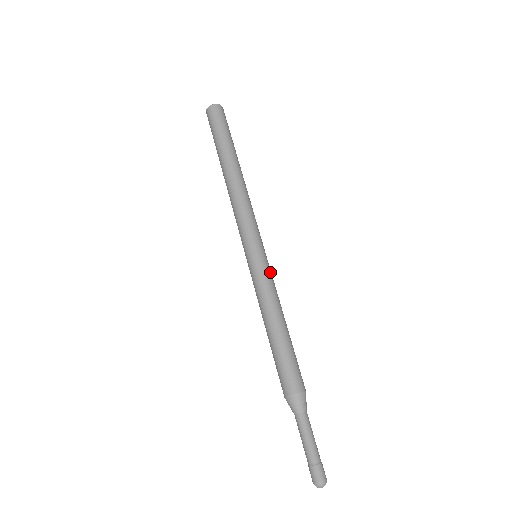
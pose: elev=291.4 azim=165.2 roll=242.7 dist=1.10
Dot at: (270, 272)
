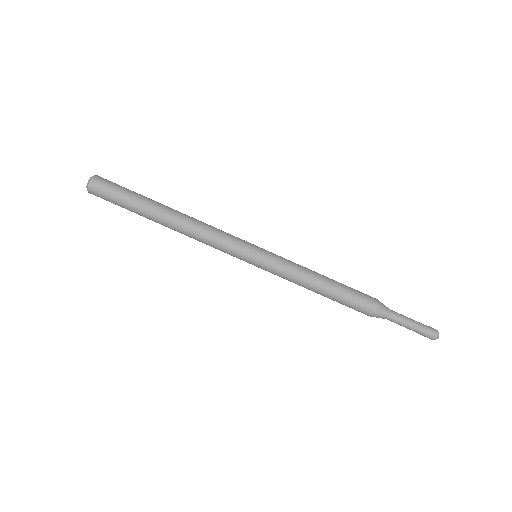
Dot at: (279, 256)
